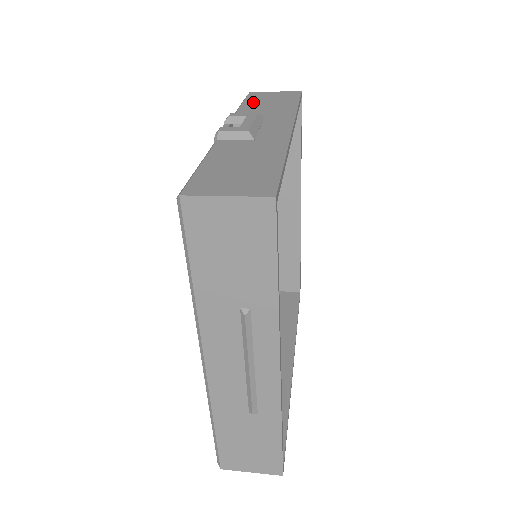
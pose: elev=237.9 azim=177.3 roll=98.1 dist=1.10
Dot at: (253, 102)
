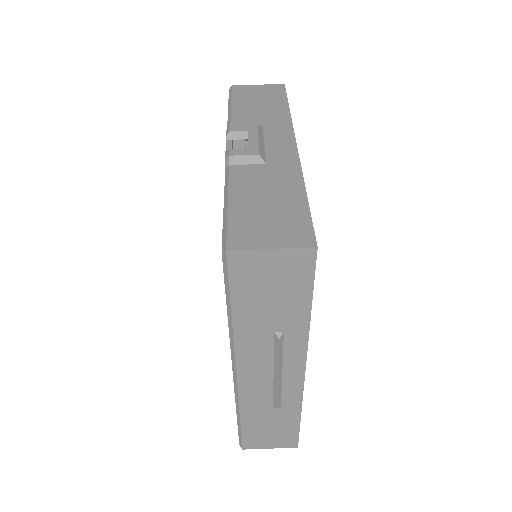
Dot at: (242, 103)
